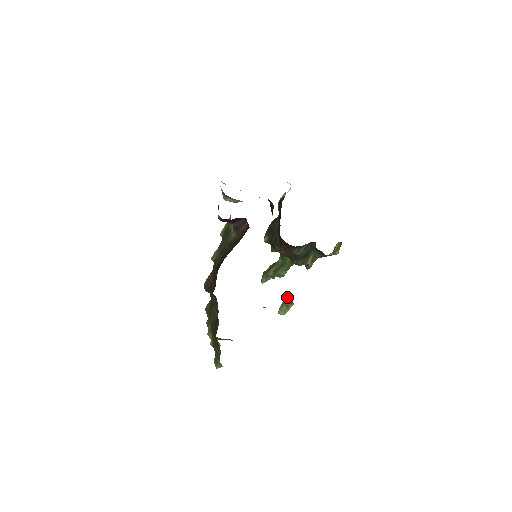
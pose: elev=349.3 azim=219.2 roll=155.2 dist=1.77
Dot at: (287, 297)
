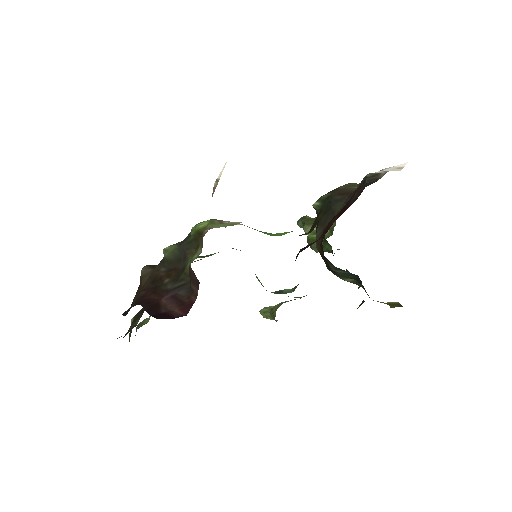
Dot at: (275, 313)
